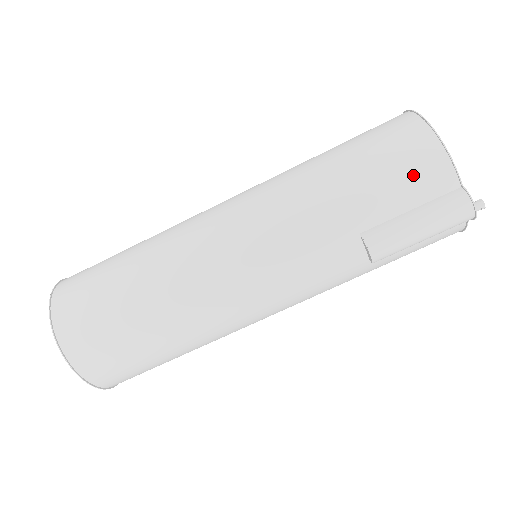
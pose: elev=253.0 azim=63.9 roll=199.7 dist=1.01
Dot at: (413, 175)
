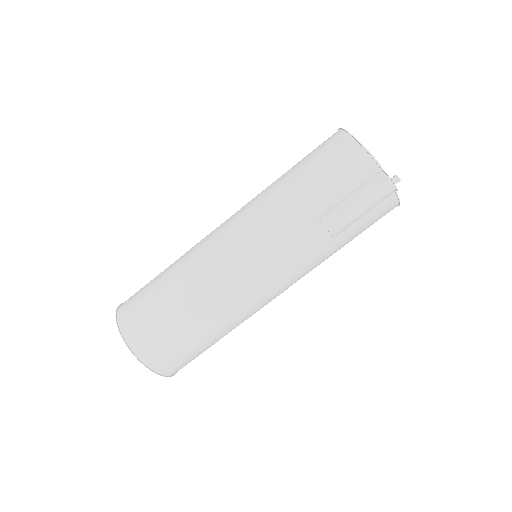
Dot at: (345, 169)
